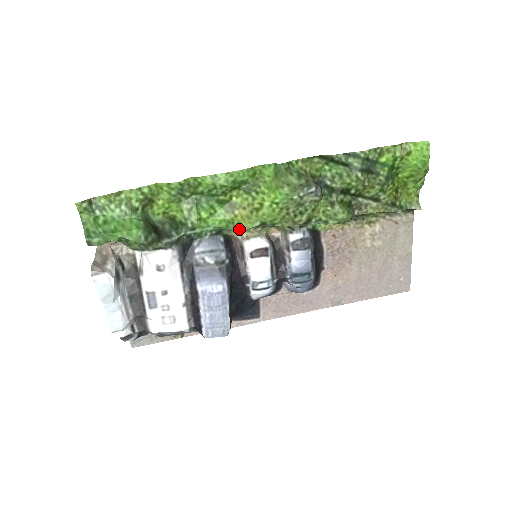
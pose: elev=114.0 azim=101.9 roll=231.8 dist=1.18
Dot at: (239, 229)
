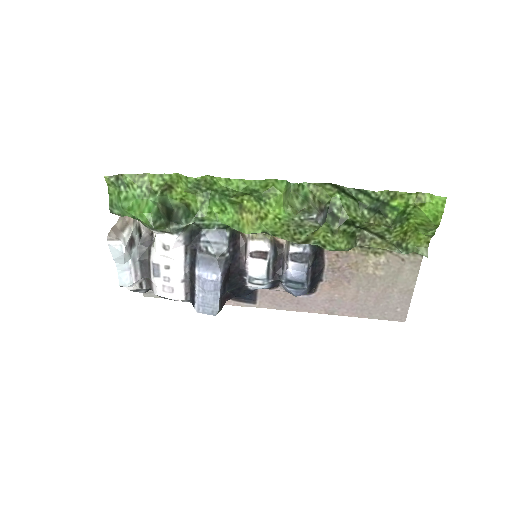
Dot at: occluded
